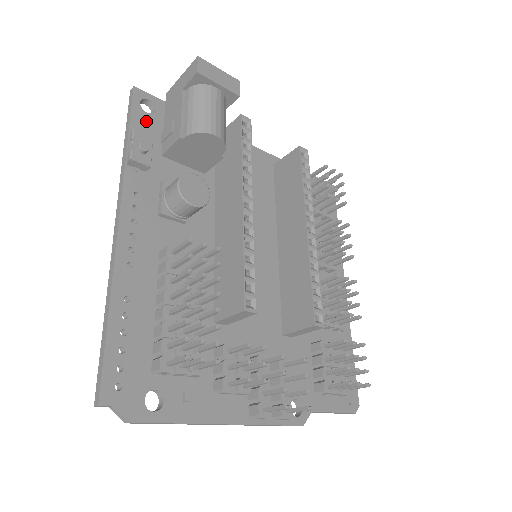
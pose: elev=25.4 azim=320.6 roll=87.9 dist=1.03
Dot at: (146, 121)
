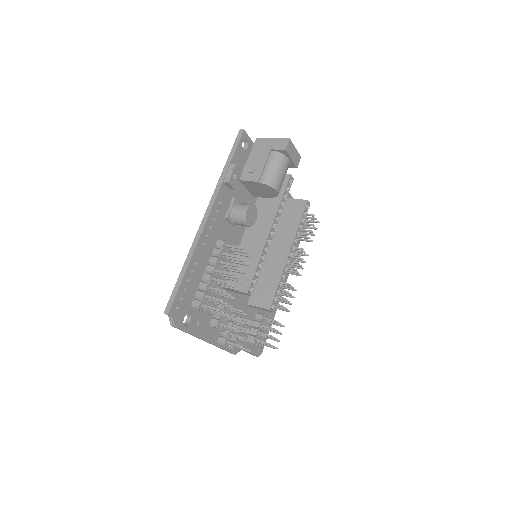
Dot at: (241, 155)
